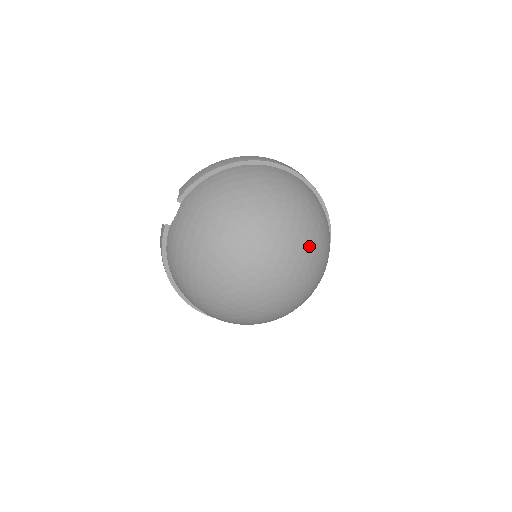
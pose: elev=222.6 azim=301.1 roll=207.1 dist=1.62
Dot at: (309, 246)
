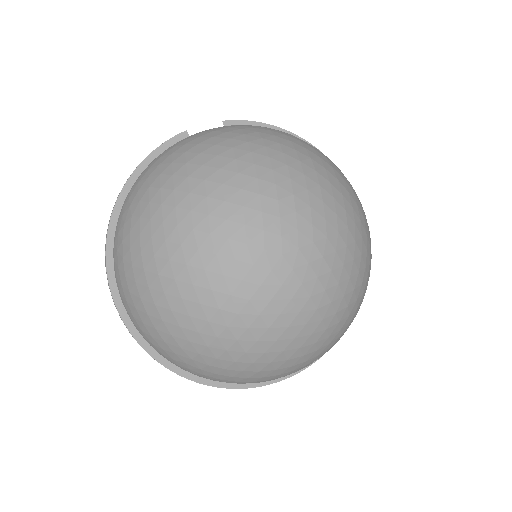
Dot at: (350, 276)
